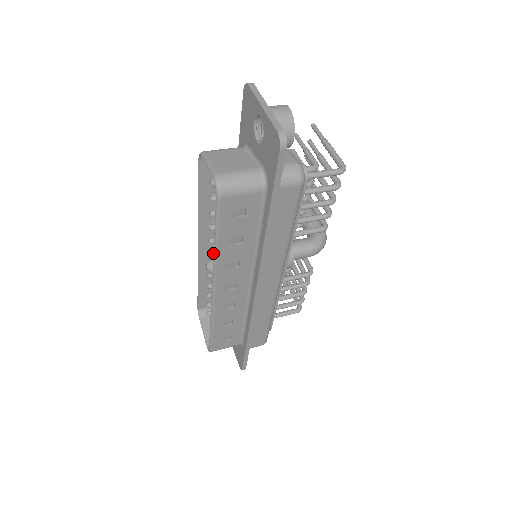
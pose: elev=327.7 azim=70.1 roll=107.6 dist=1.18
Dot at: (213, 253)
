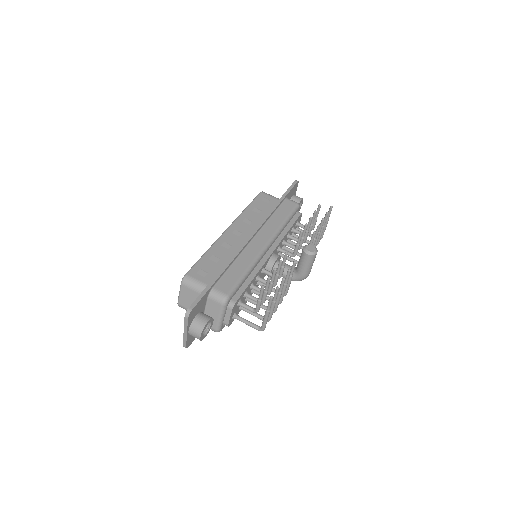
Dot at: occluded
